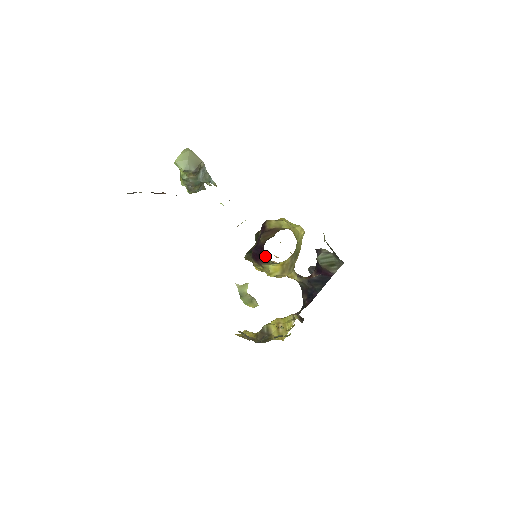
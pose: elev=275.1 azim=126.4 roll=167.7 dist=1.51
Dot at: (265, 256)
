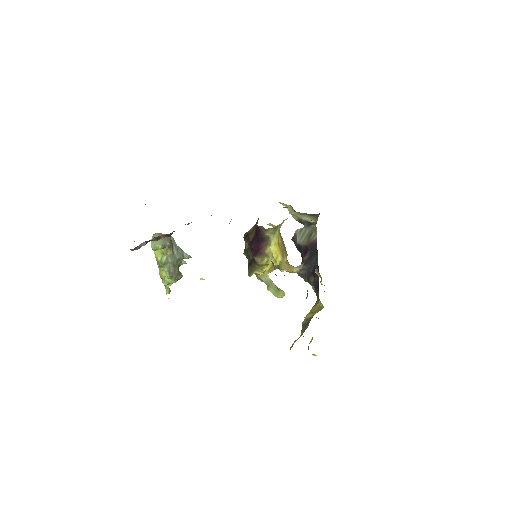
Dot at: (263, 234)
